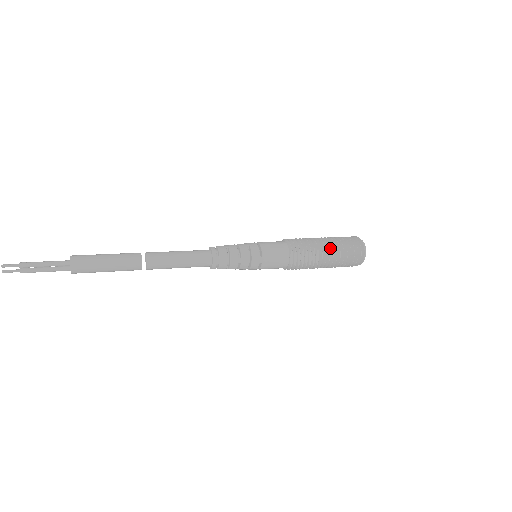
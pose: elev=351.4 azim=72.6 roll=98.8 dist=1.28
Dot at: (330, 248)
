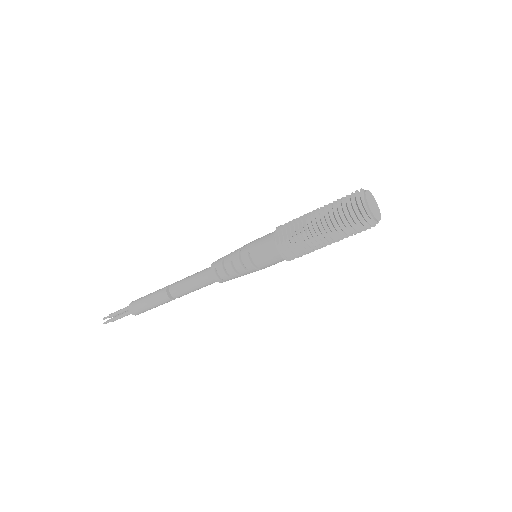
Dot at: (319, 211)
